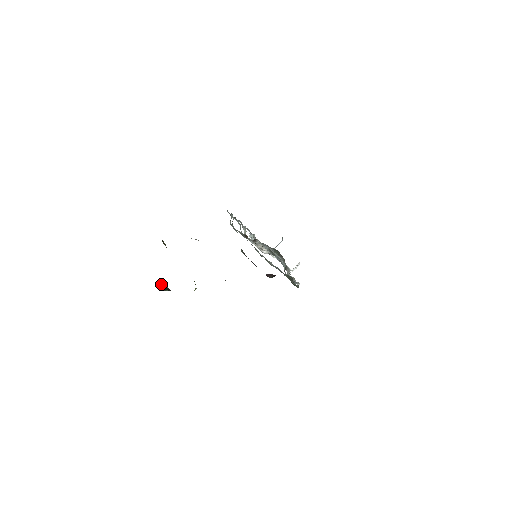
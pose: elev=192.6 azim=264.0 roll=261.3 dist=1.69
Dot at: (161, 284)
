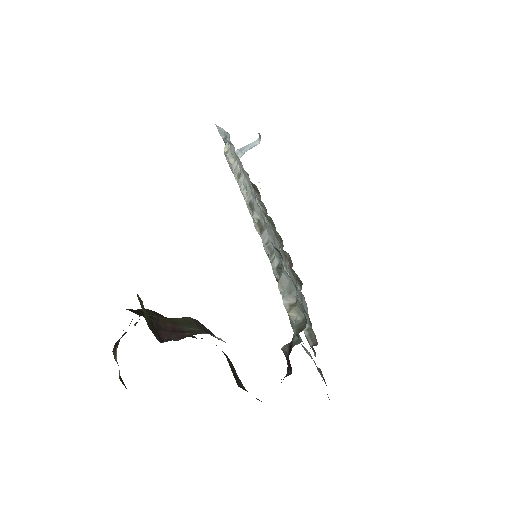
Dot at: occluded
